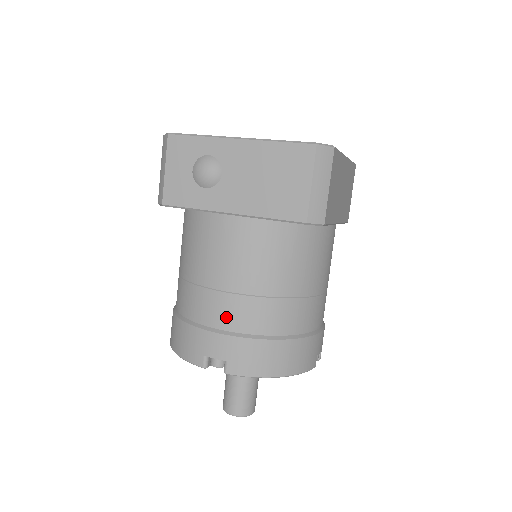
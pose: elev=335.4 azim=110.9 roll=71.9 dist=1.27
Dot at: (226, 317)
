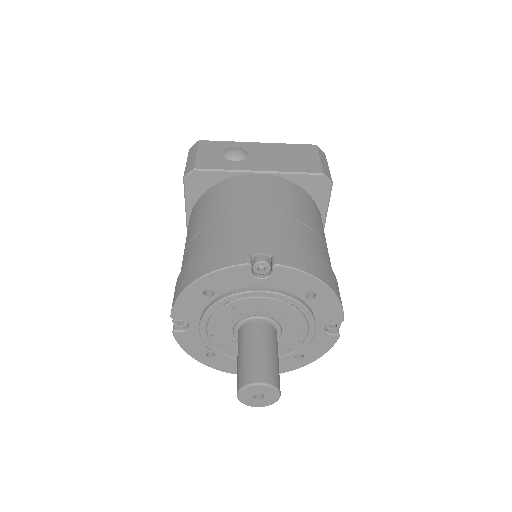
Dot at: (267, 227)
